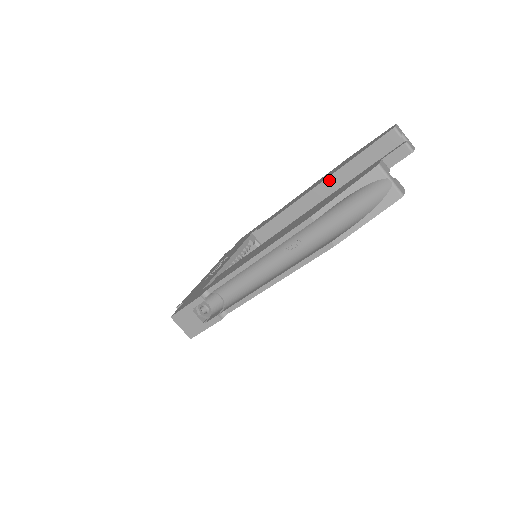
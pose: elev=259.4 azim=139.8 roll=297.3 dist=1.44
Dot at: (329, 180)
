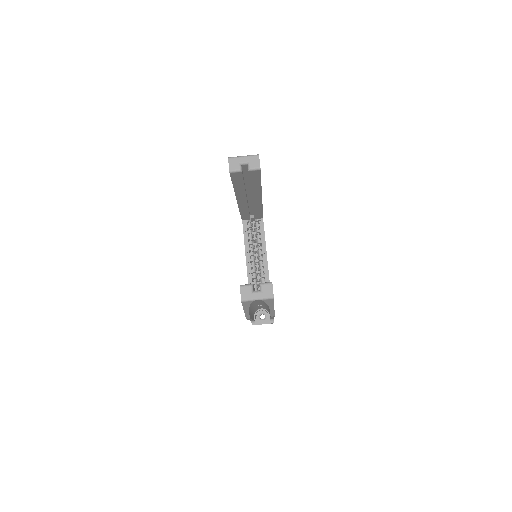
Dot at: (238, 197)
